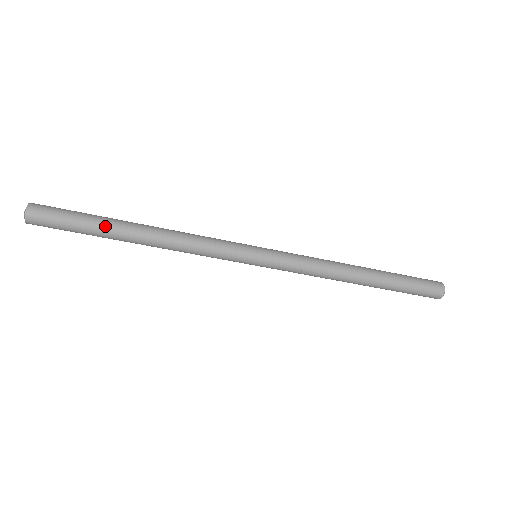
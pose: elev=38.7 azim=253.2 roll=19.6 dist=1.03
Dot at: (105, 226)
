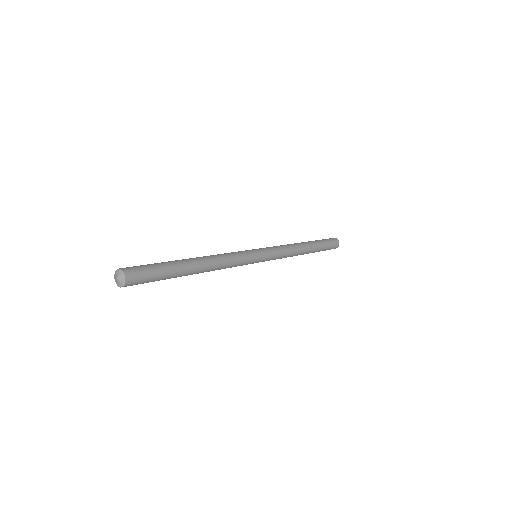
Dot at: (177, 275)
